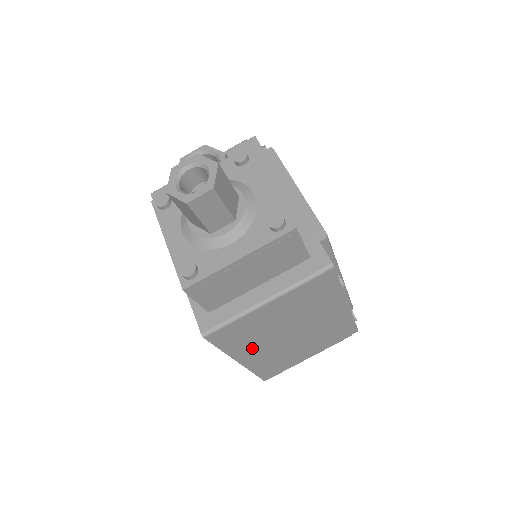
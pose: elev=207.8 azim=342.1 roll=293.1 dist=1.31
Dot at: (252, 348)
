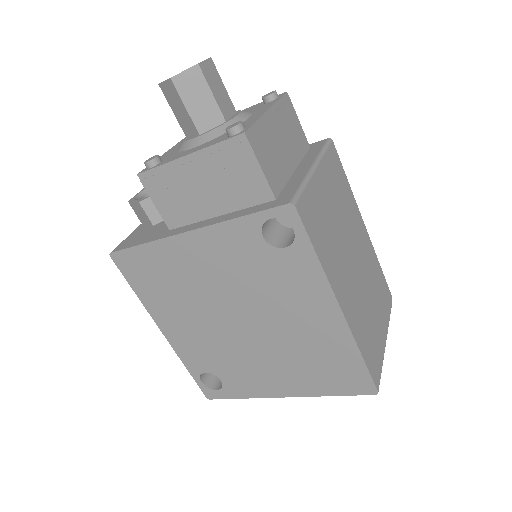
Dot at: (338, 272)
